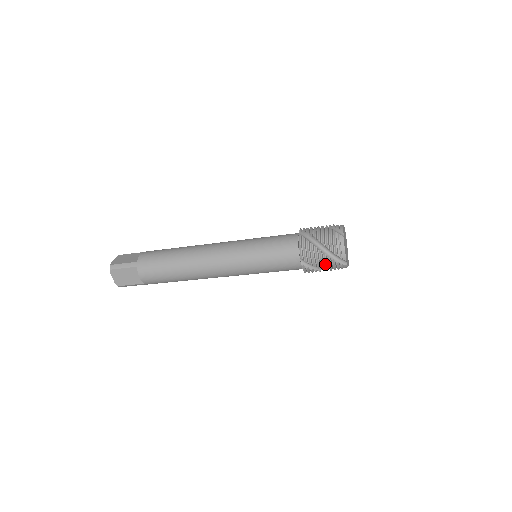
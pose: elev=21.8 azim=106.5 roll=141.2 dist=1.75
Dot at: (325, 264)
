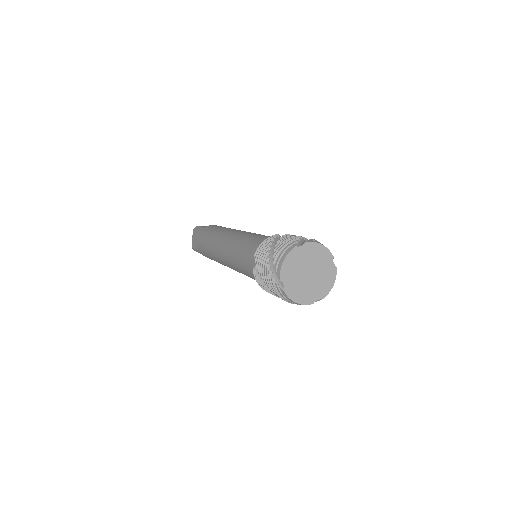
Dot at: (266, 275)
